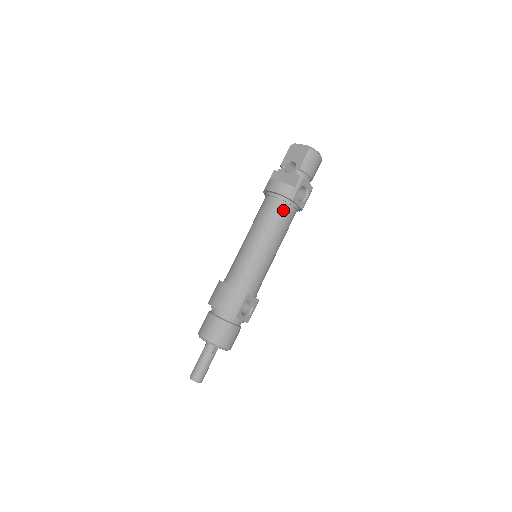
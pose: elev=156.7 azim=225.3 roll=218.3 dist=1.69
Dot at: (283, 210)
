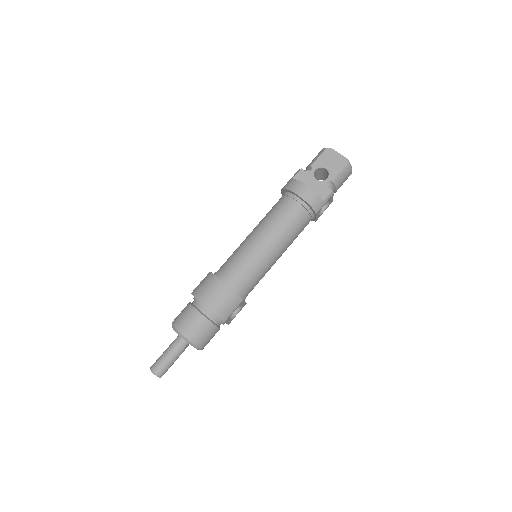
Dot at: (303, 220)
